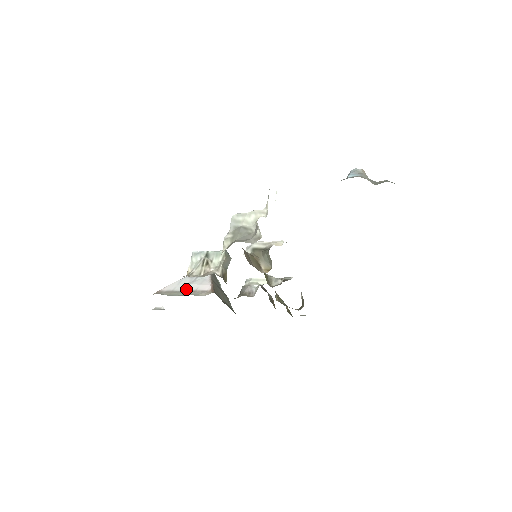
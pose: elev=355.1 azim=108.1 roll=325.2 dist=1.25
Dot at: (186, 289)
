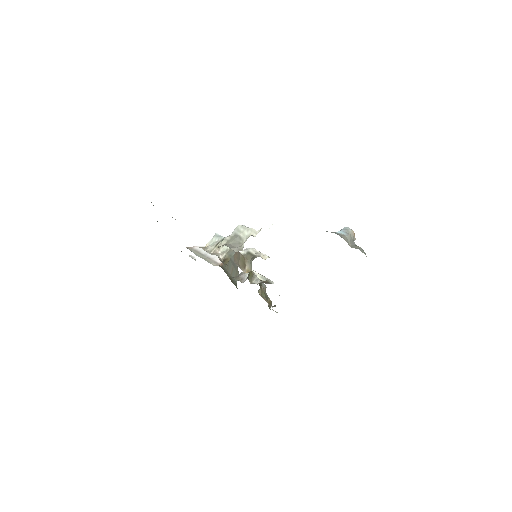
Dot at: (207, 255)
